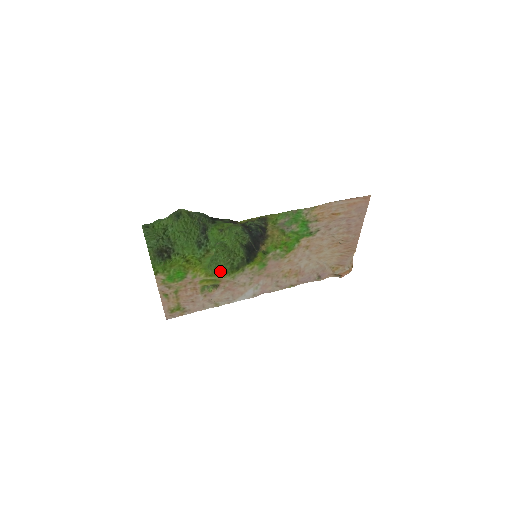
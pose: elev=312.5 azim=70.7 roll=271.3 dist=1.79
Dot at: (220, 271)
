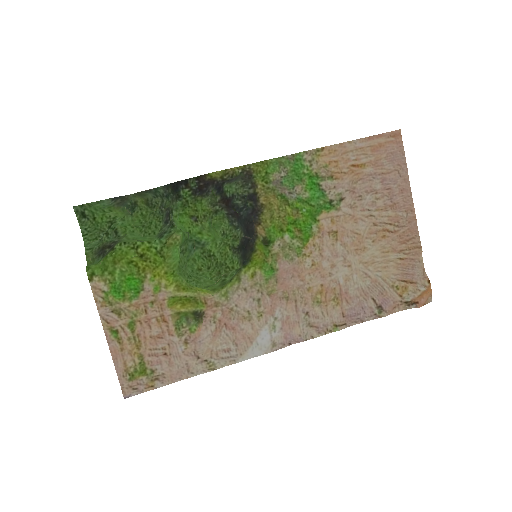
Dot at: (203, 288)
